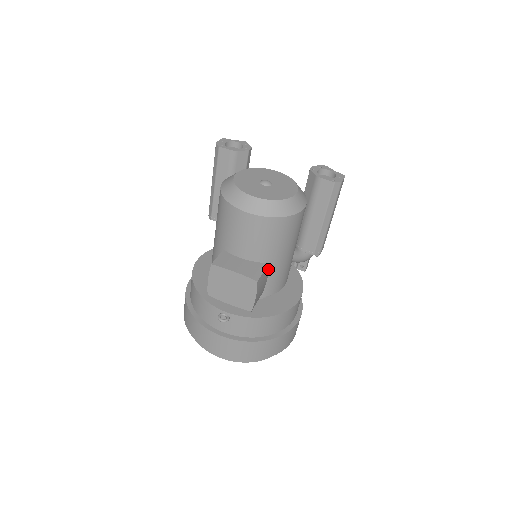
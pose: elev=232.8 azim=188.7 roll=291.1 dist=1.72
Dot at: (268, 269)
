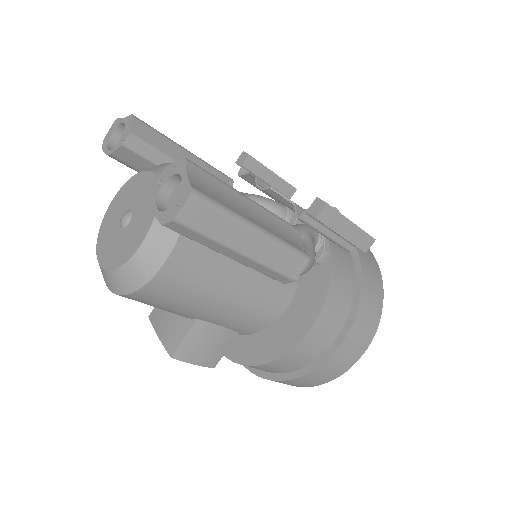
Dot at: (205, 322)
